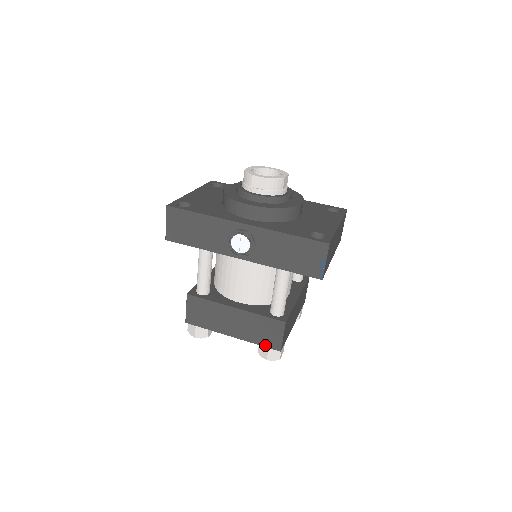
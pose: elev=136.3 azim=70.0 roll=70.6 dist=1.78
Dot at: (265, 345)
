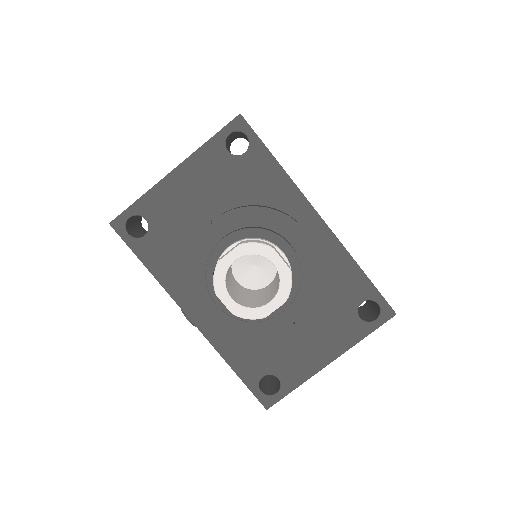
Dot at: occluded
